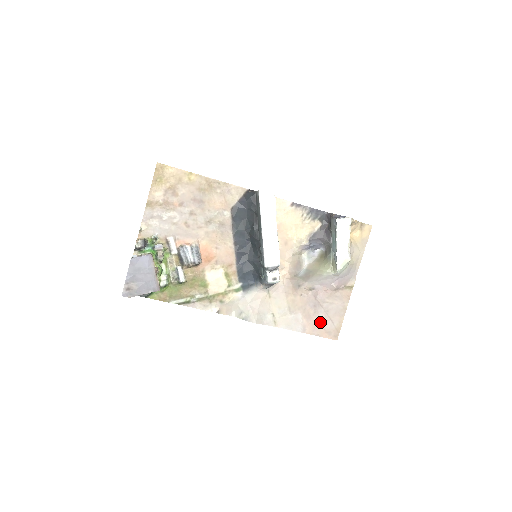
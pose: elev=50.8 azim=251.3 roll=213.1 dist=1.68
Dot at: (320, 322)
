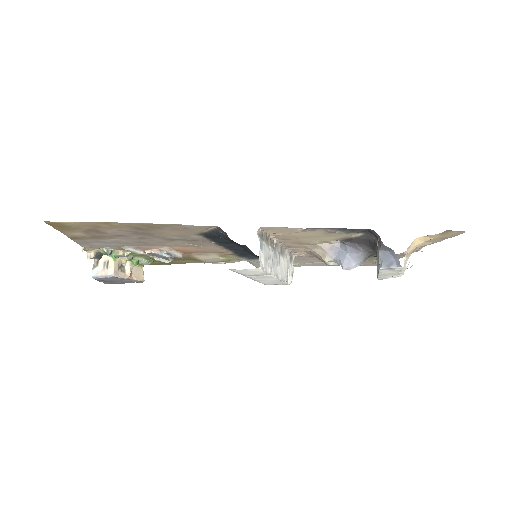
Dot at: occluded
